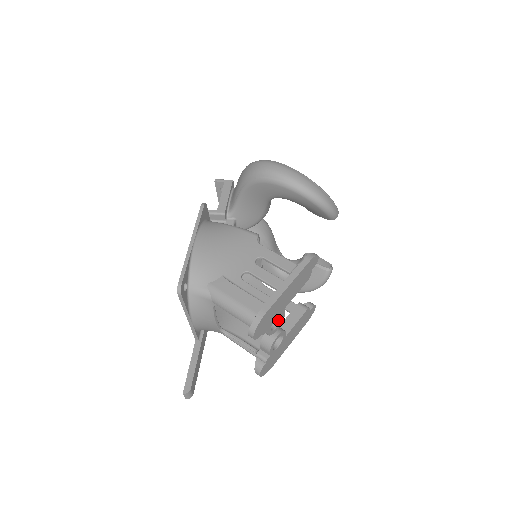
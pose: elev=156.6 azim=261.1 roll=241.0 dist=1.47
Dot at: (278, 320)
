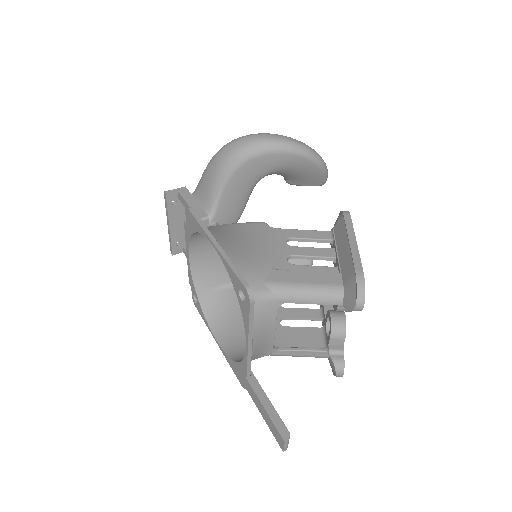
Dot at: occluded
